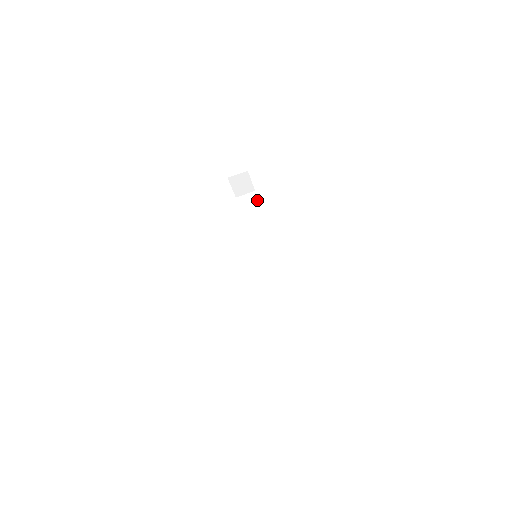
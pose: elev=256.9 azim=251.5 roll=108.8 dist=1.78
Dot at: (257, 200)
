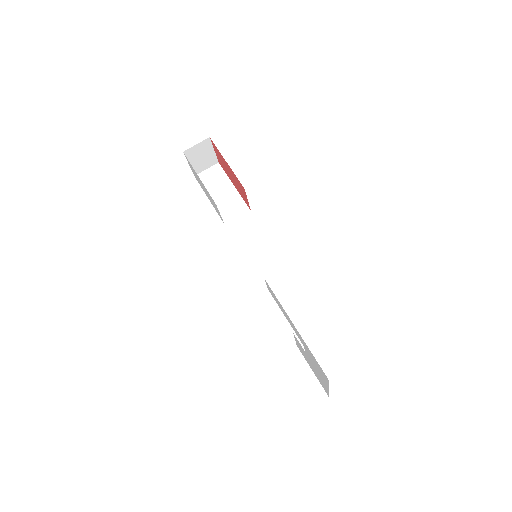
Dot at: (226, 175)
